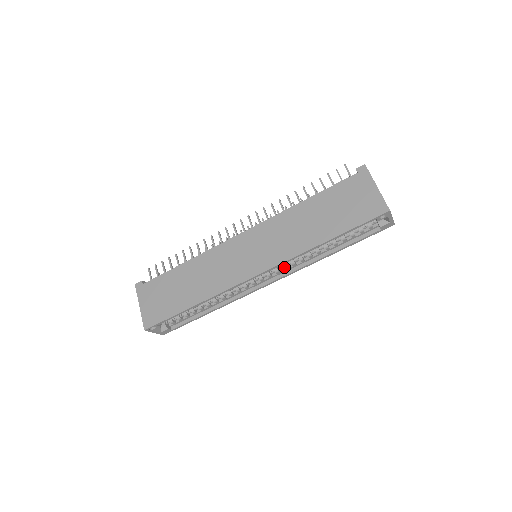
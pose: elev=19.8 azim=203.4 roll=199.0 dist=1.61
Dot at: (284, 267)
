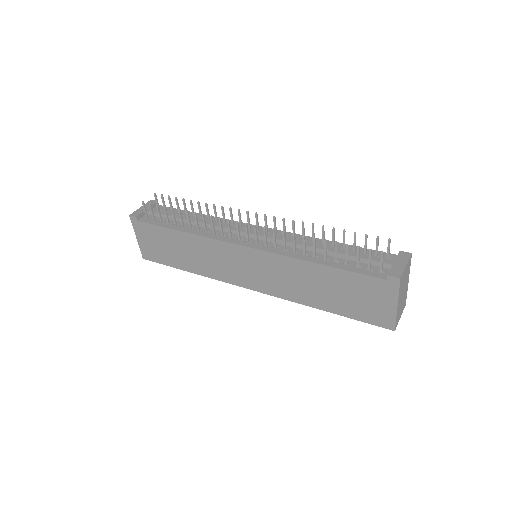
Dot at: occluded
